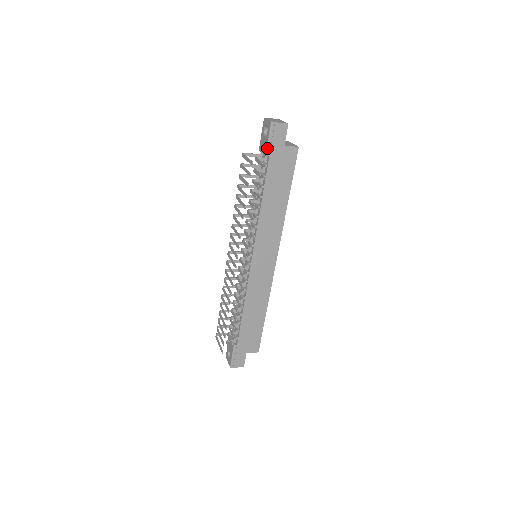
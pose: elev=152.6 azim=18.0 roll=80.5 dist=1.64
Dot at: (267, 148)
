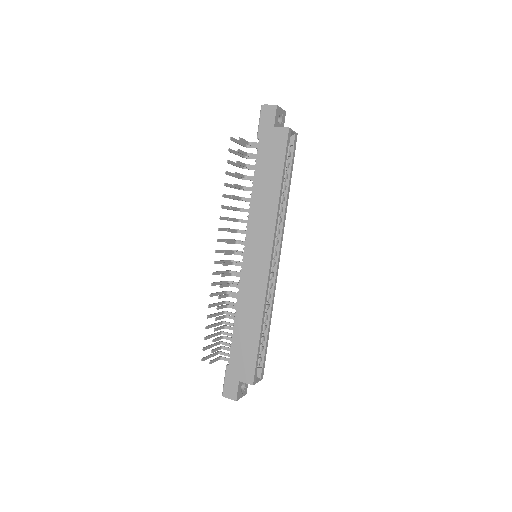
Dot at: (258, 131)
